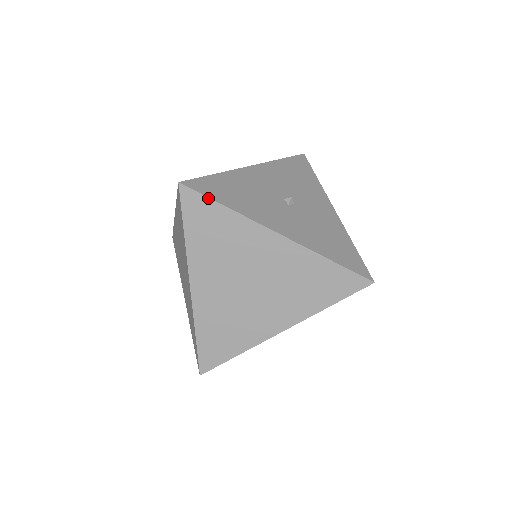
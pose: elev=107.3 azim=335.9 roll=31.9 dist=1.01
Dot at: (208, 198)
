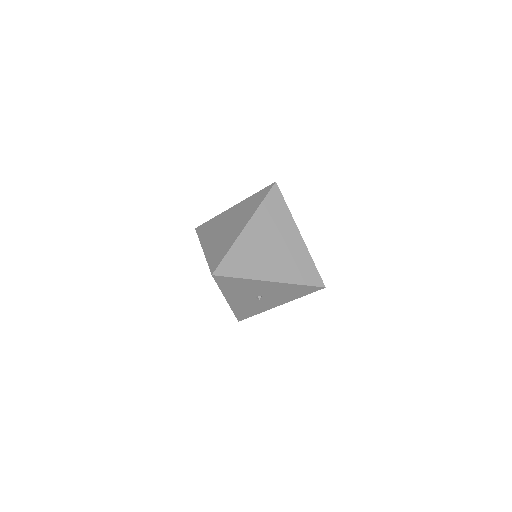
Dot at: (206, 222)
